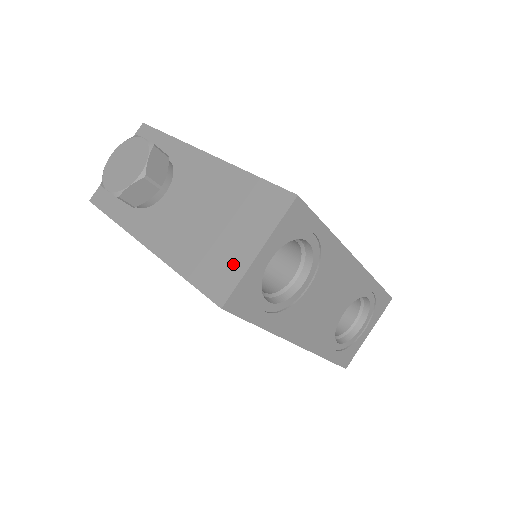
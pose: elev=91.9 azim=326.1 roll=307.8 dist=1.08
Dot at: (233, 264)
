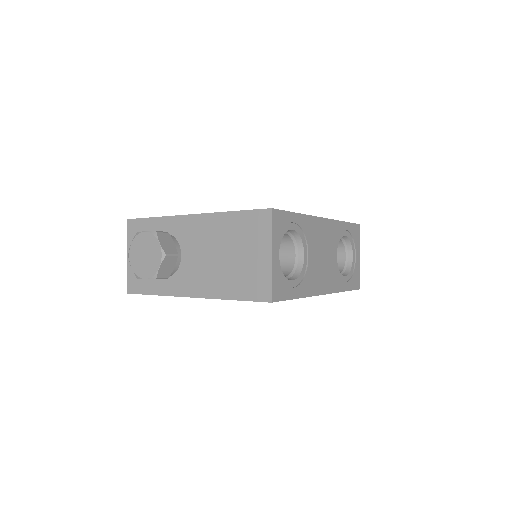
Dot at: (260, 273)
